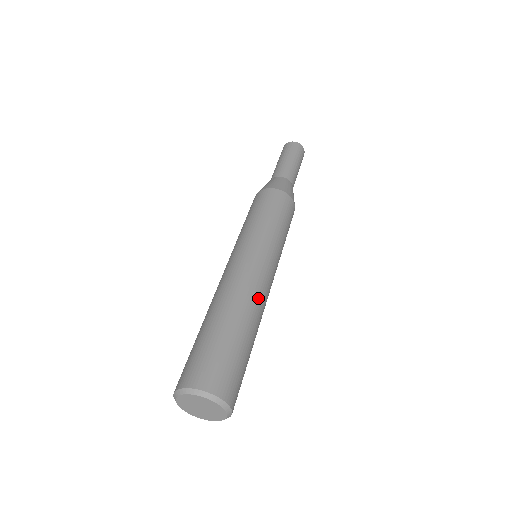
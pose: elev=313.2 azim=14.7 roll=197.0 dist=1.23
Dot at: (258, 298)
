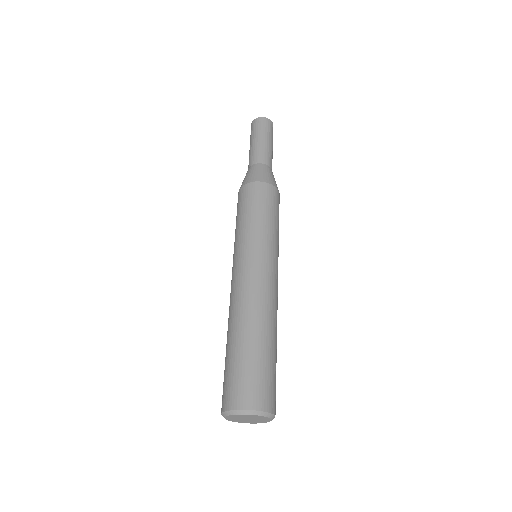
Dot at: (249, 301)
